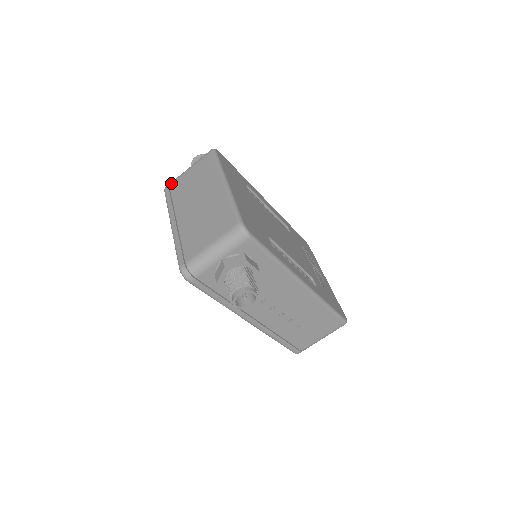
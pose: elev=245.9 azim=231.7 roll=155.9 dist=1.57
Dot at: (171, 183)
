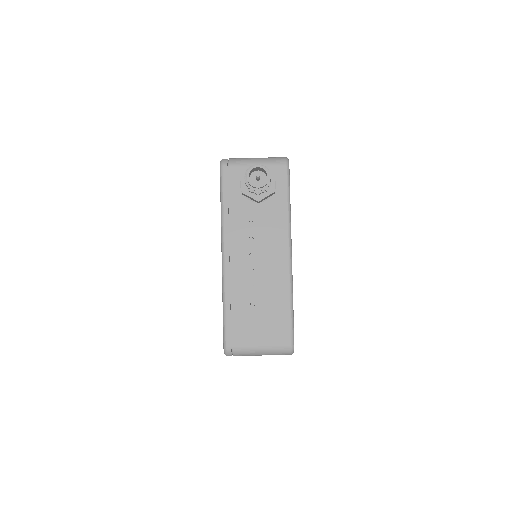
Dot at: occluded
